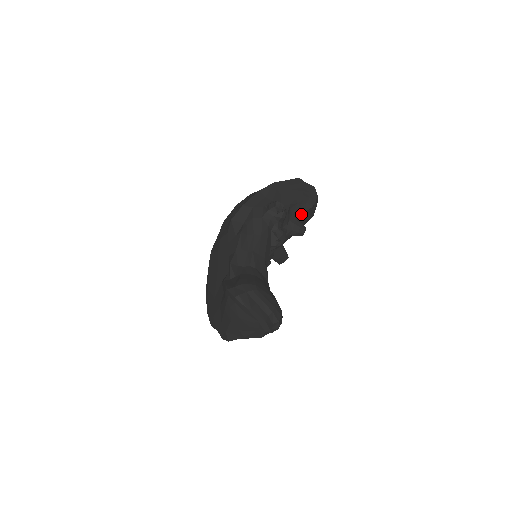
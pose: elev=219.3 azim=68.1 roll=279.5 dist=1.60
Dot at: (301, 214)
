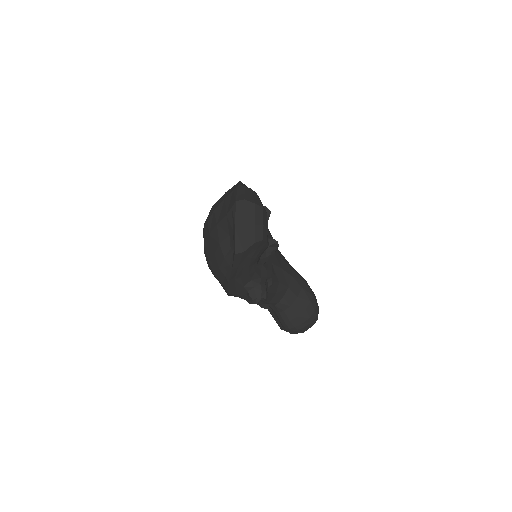
Dot at: occluded
